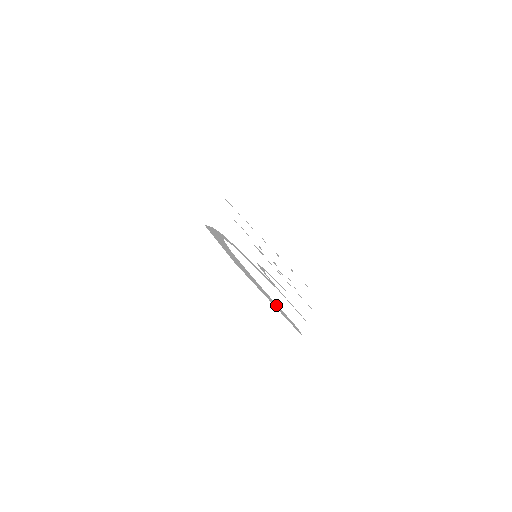
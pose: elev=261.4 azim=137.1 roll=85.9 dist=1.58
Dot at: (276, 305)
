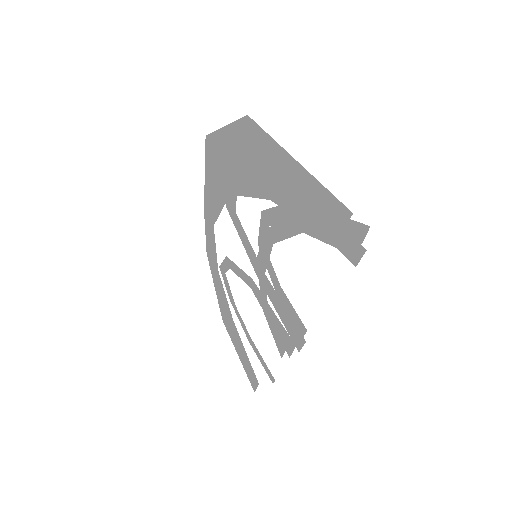
Dot at: (299, 202)
